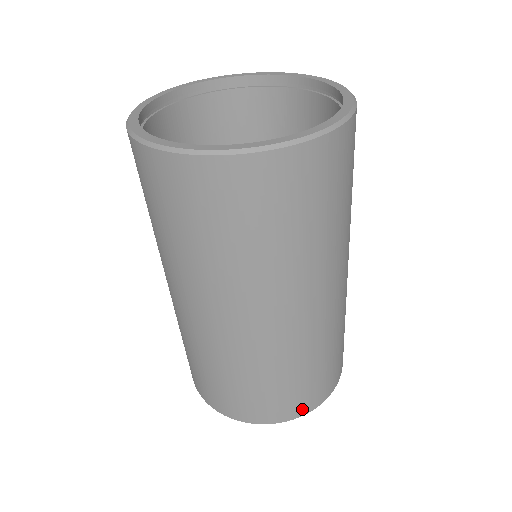
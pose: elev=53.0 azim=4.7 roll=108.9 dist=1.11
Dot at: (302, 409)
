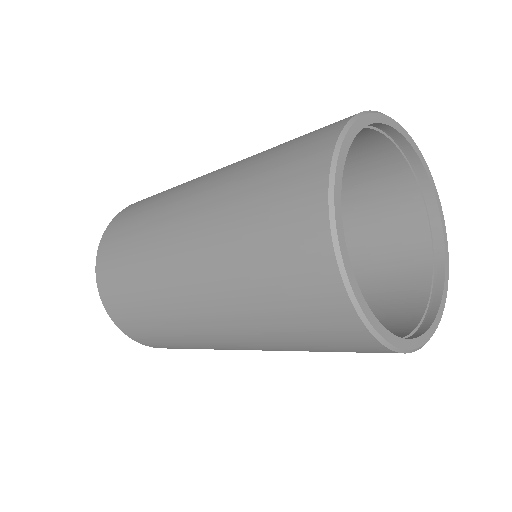
Dot at: occluded
